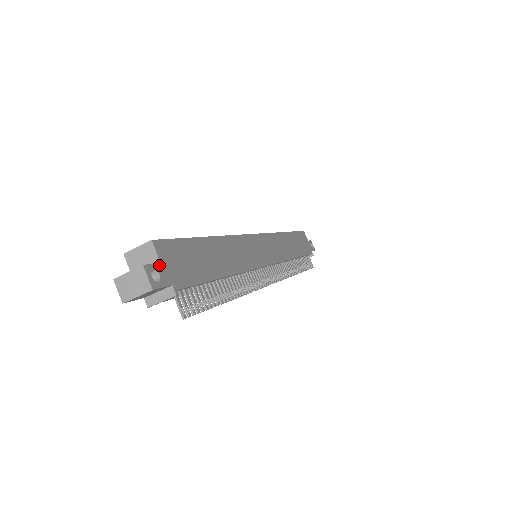
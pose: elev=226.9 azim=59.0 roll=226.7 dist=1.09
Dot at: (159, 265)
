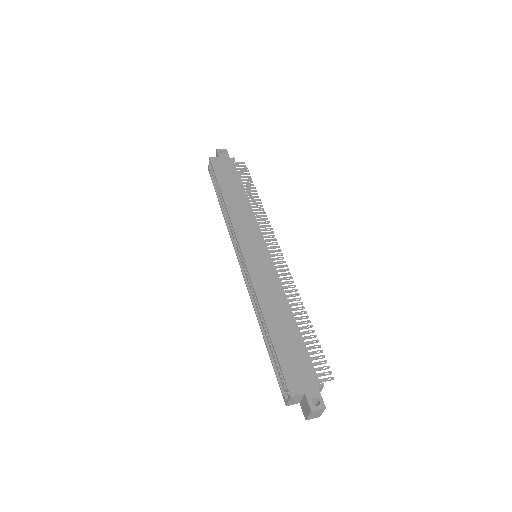
Dot at: (307, 396)
